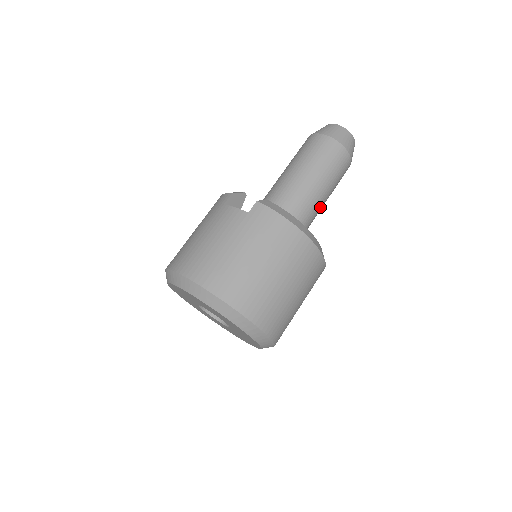
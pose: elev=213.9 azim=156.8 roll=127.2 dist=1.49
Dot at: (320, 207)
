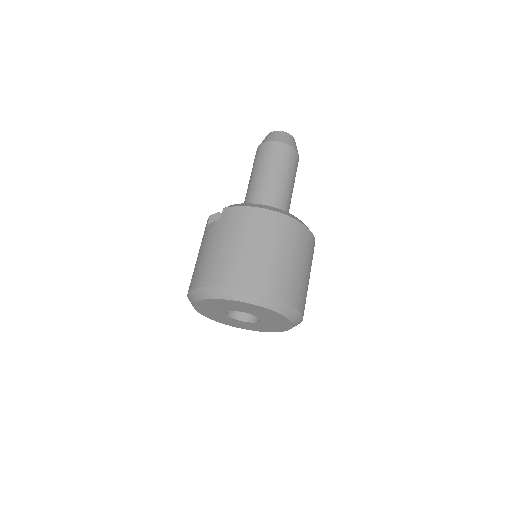
Dot at: (287, 193)
